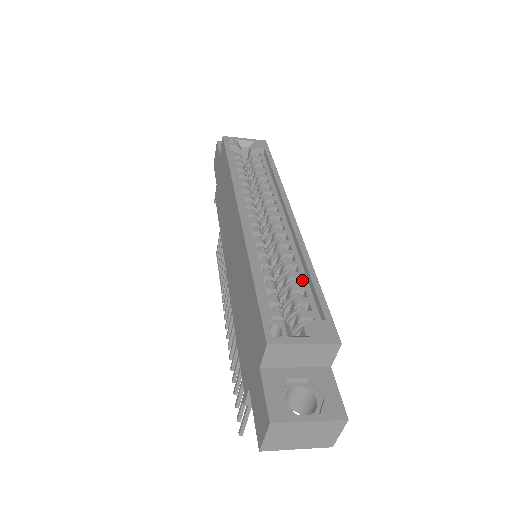
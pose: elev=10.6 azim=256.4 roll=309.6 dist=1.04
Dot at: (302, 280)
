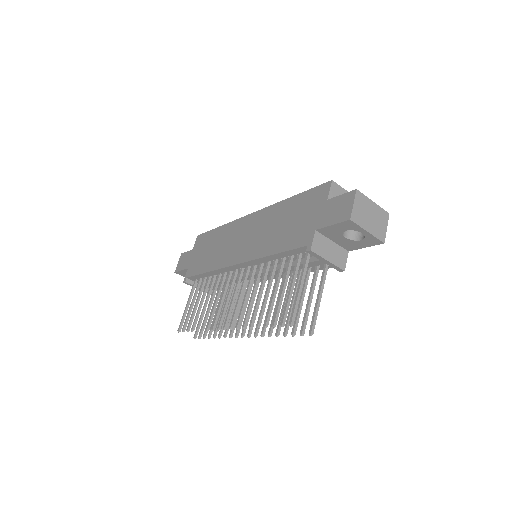
Dot at: occluded
